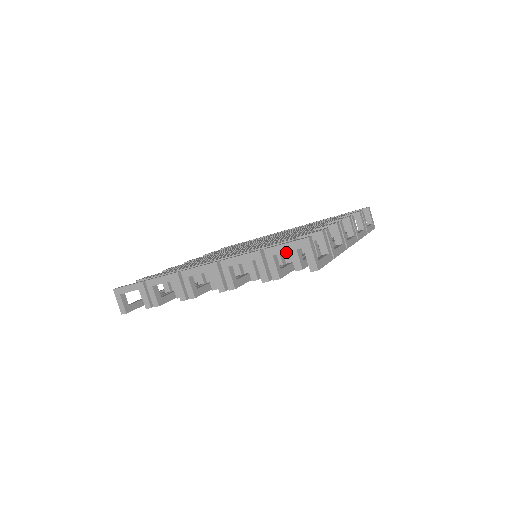
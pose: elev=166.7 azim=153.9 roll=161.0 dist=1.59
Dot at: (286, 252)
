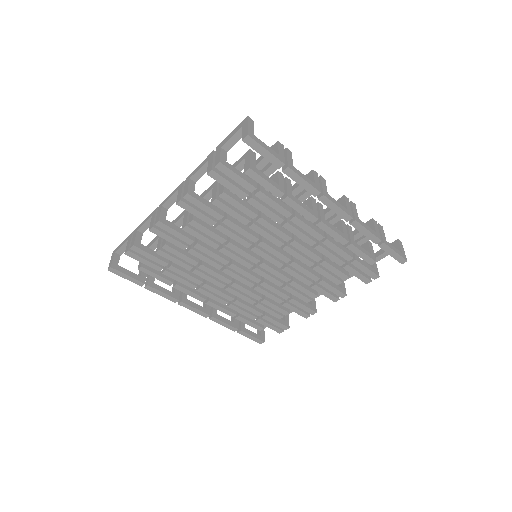
Dot at: occluded
